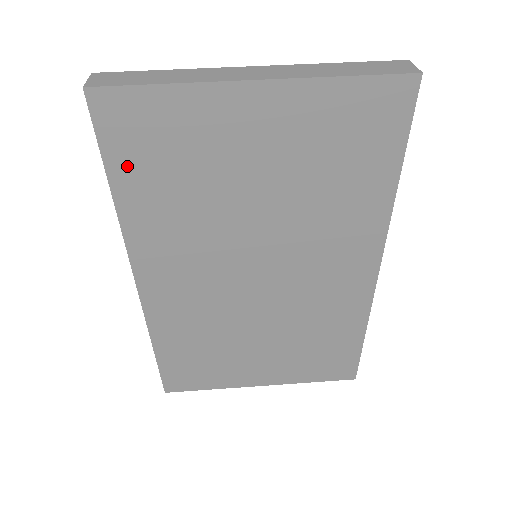
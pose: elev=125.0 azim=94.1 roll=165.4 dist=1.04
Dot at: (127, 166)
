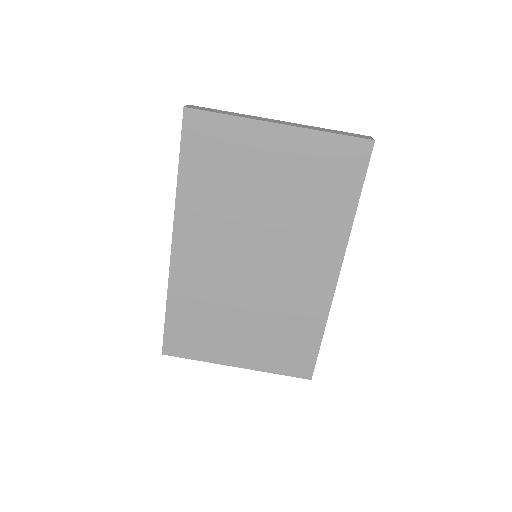
Dot at: (193, 159)
